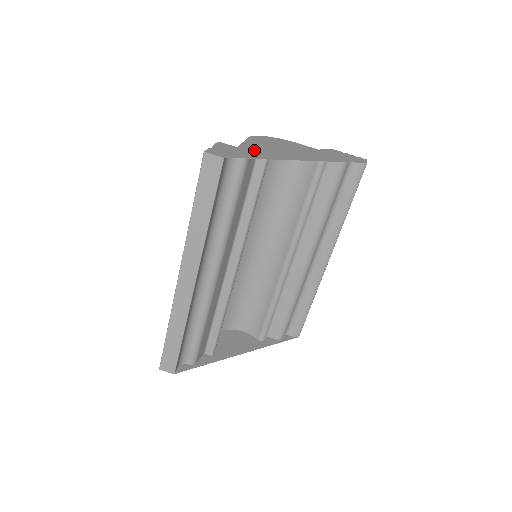
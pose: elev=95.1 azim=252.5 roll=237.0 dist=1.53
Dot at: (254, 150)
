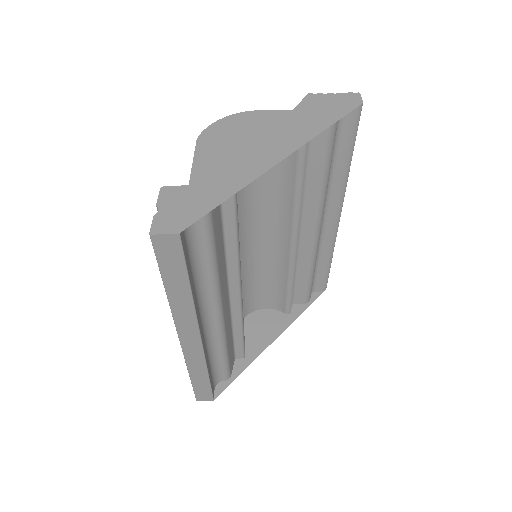
Dot at: (212, 178)
